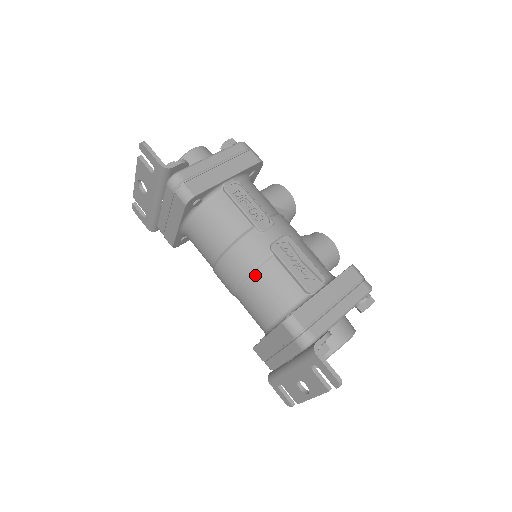
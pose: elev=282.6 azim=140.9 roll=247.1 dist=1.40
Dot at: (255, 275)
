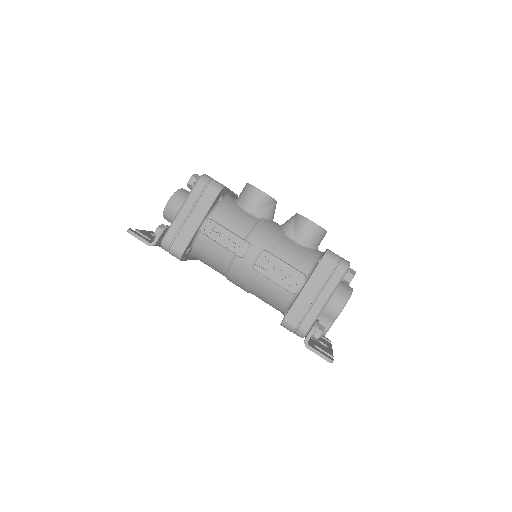
Dot at: (253, 288)
